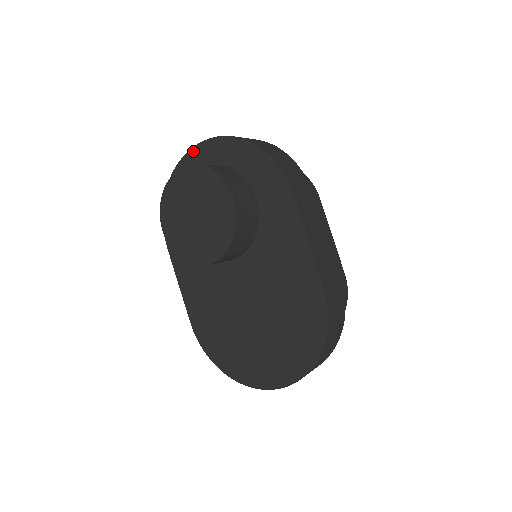
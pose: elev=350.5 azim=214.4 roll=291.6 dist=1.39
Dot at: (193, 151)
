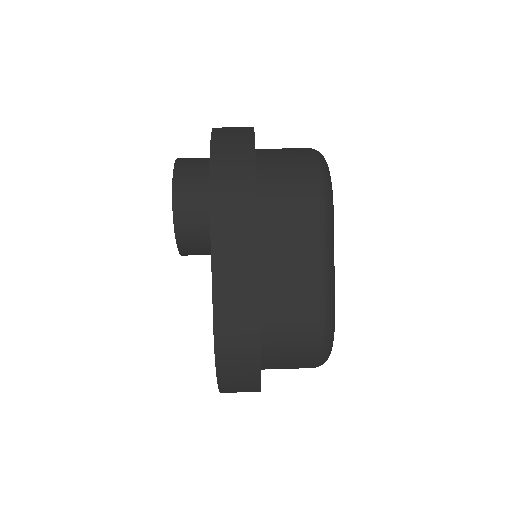
Dot at: occluded
